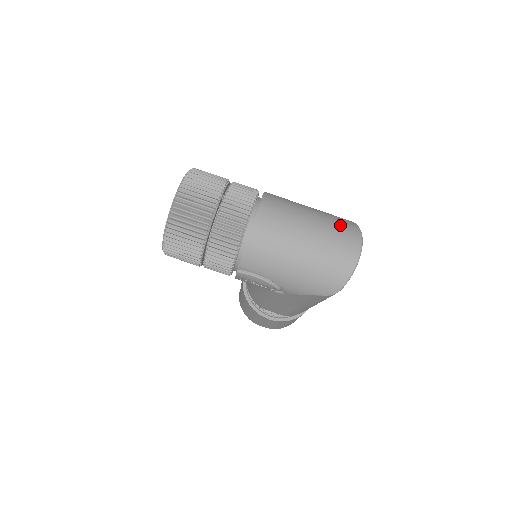
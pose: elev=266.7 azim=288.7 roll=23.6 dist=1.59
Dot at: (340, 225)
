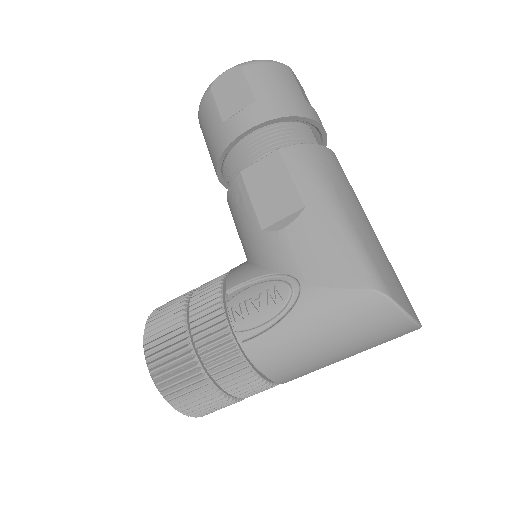
Dot at: (374, 330)
